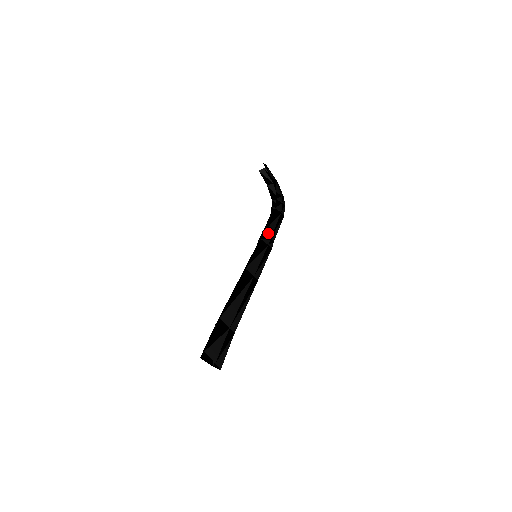
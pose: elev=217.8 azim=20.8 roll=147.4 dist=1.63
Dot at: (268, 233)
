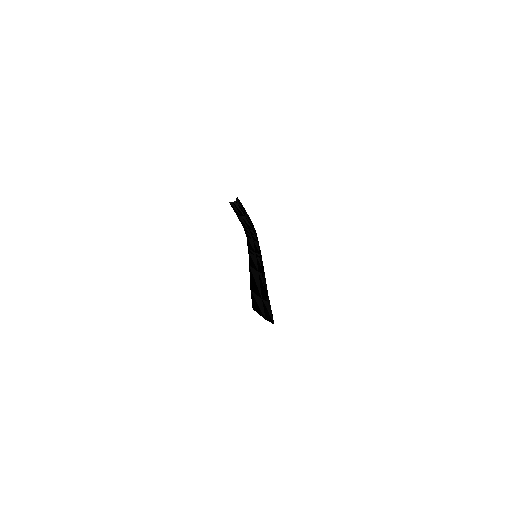
Dot at: occluded
